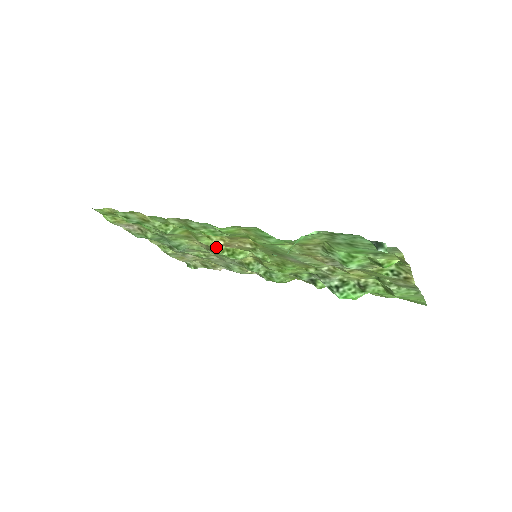
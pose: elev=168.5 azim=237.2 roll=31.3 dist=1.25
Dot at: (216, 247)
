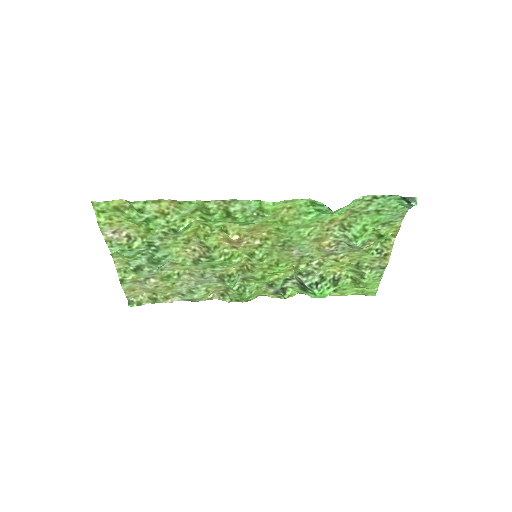
Dot at: (217, 250)
